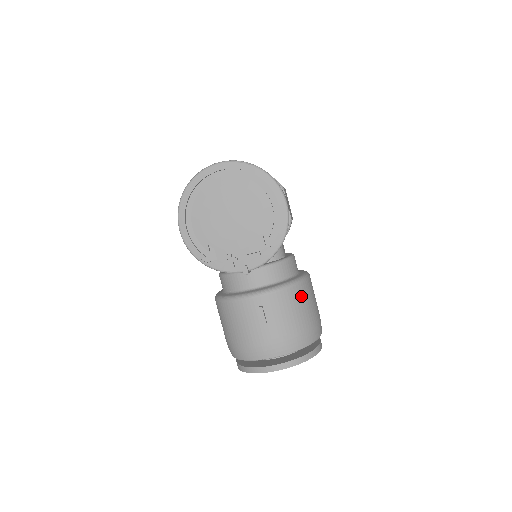
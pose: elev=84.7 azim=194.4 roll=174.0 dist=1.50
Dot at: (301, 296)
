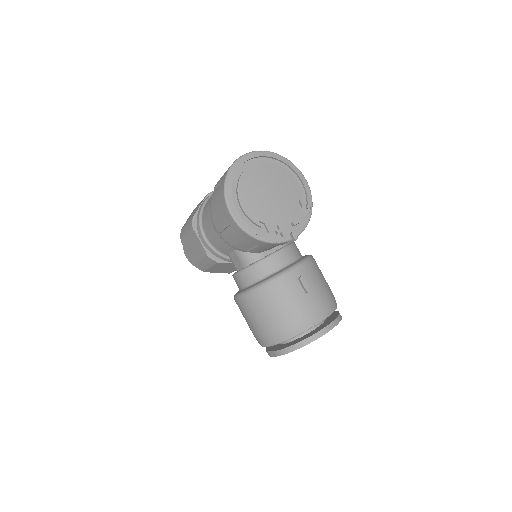
Dot at: (318, 267)
